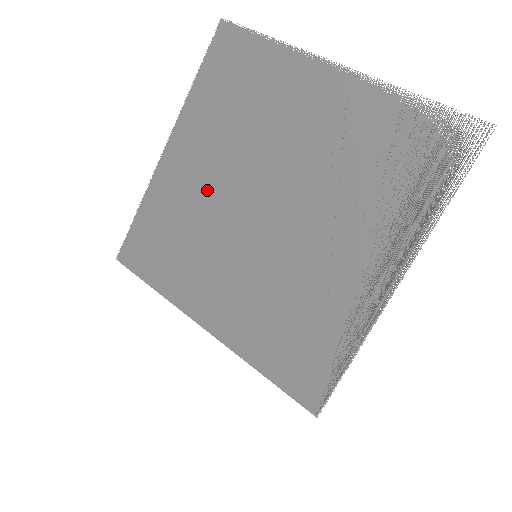
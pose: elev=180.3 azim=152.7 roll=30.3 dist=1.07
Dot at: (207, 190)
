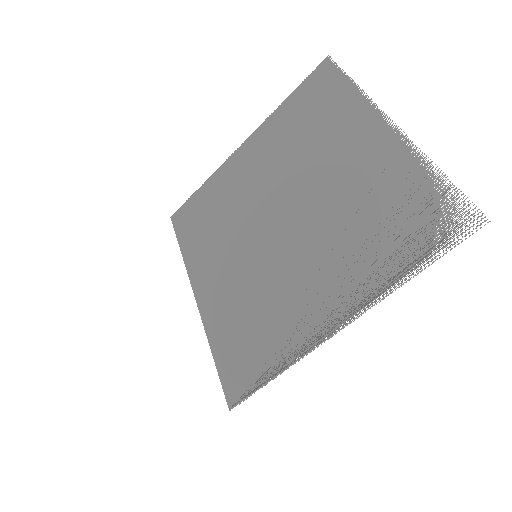
Dot at: (251, 188)
